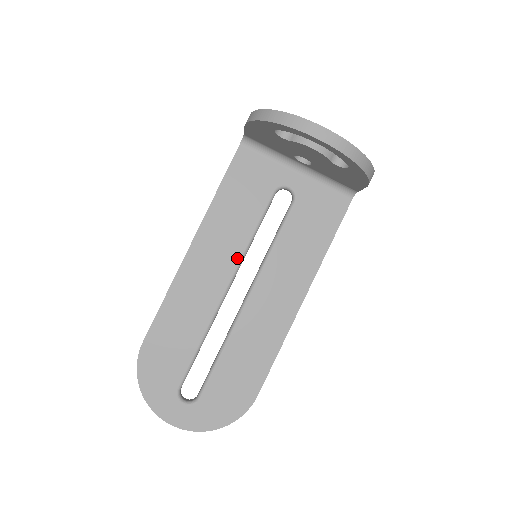
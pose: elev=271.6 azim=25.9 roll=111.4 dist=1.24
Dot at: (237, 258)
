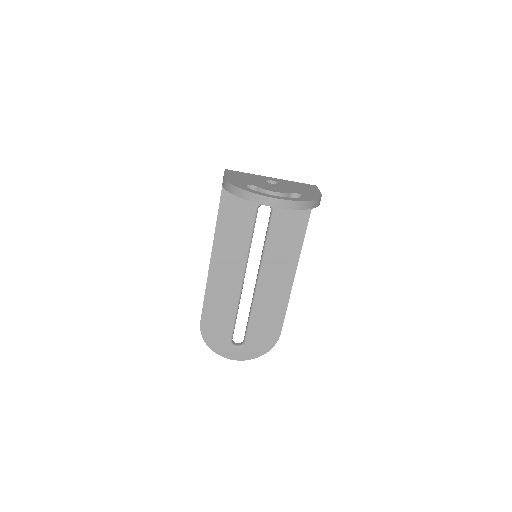
Dot at: (244, 259)
